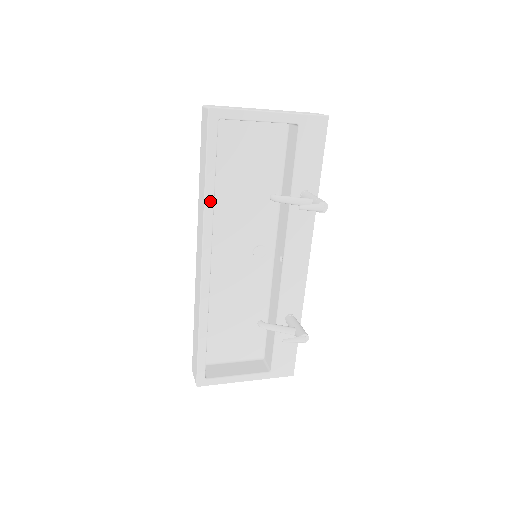
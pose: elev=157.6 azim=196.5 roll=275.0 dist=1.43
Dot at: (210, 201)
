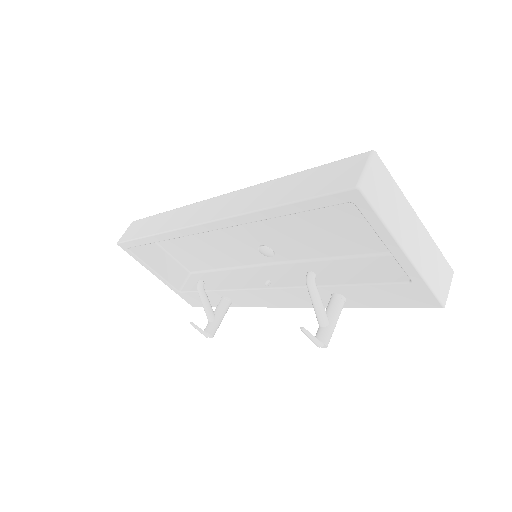
Dot at: (259, 217)
